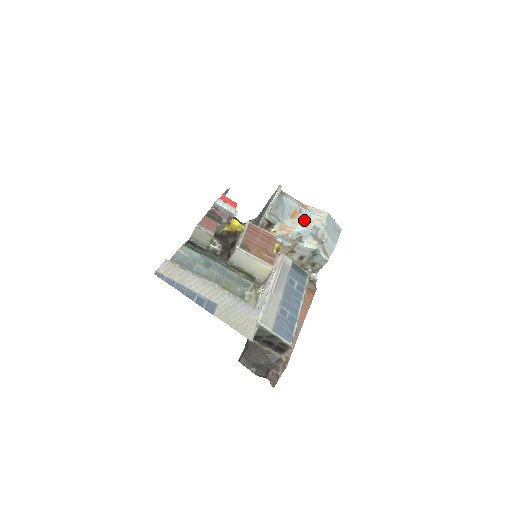
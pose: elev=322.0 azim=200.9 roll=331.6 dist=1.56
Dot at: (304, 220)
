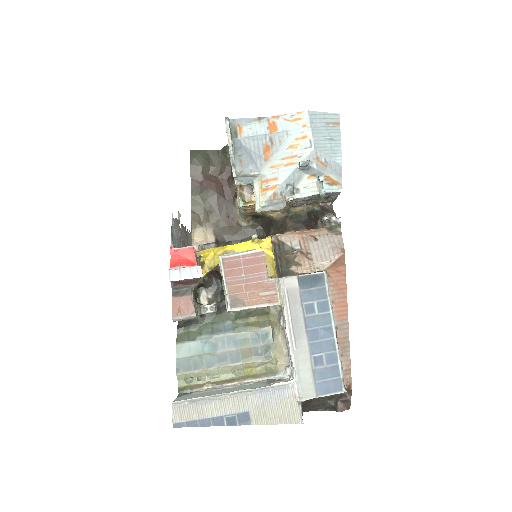
Dot at: (283, 152)
